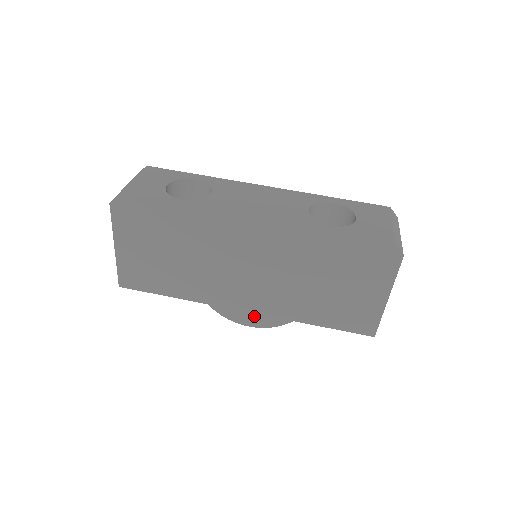
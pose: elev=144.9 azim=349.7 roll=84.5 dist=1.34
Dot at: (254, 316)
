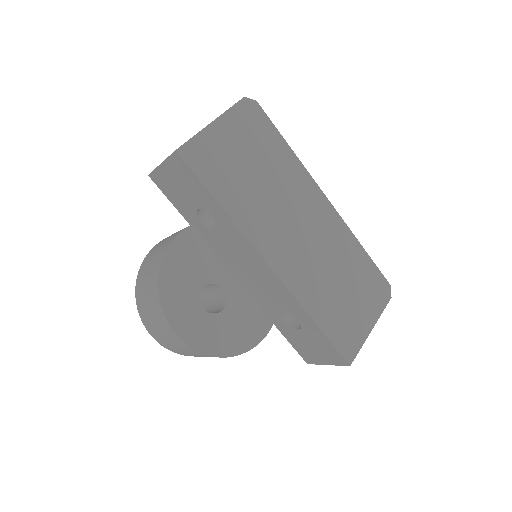
Dot at: (195, 326)
